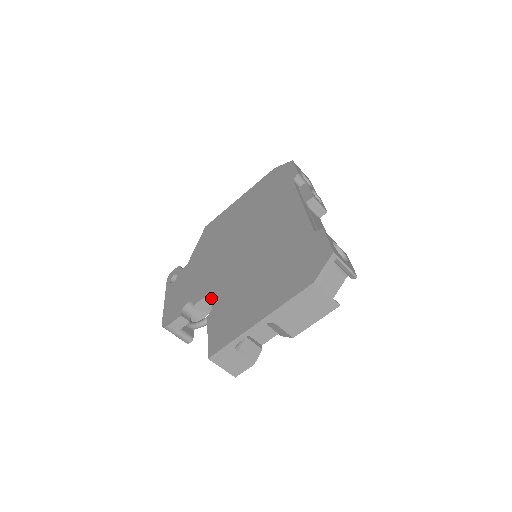
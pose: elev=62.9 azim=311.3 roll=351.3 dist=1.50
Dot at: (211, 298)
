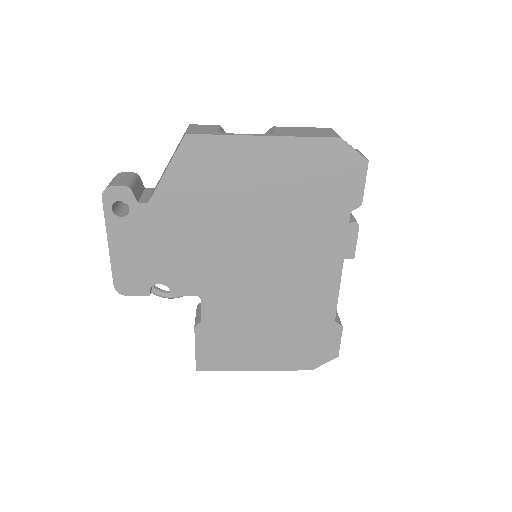
Dot at: occluded
